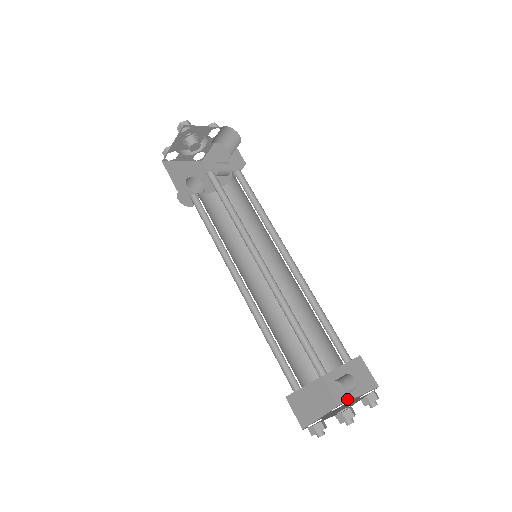
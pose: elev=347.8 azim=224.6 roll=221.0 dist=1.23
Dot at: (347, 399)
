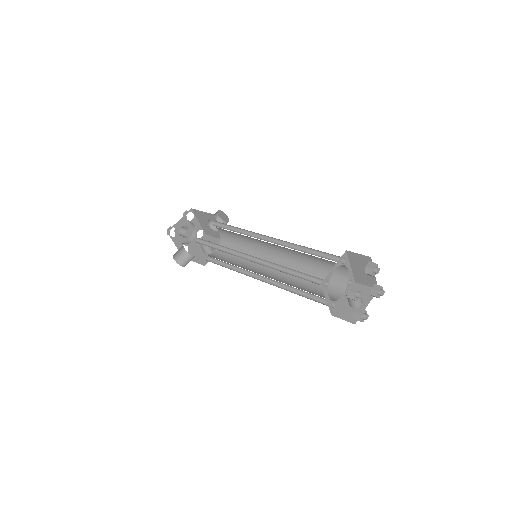
Dot at: occluded
